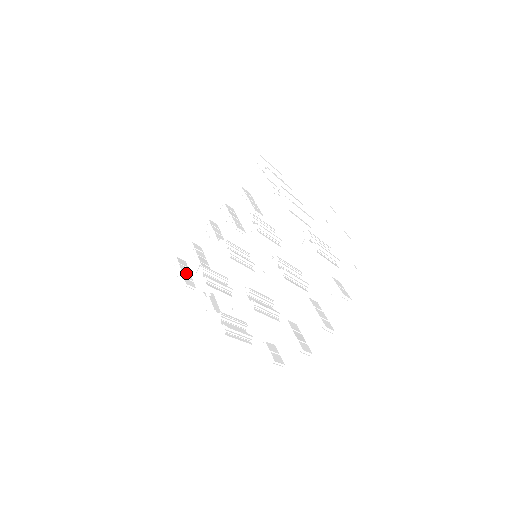
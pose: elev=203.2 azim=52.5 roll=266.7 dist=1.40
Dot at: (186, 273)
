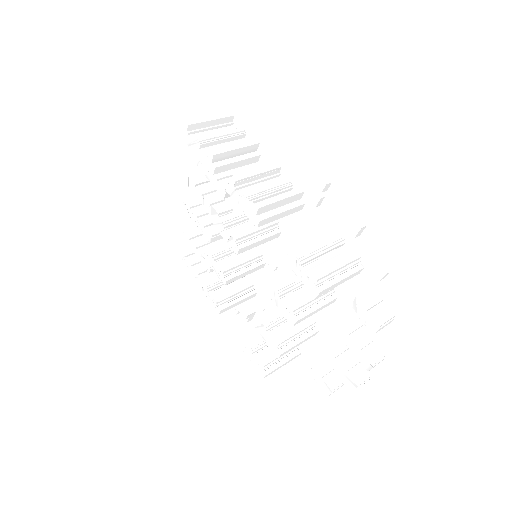
Dot at: (199, 264)
